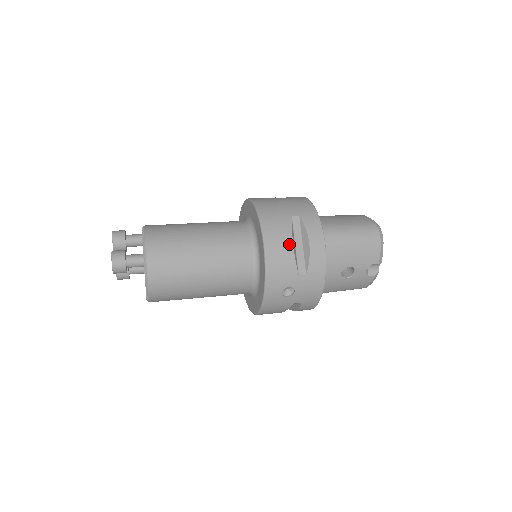
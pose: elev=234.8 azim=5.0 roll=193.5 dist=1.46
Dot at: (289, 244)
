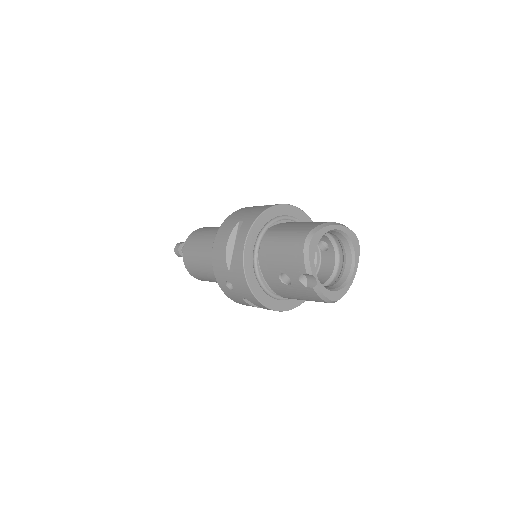
Dot at: (225, 244)
